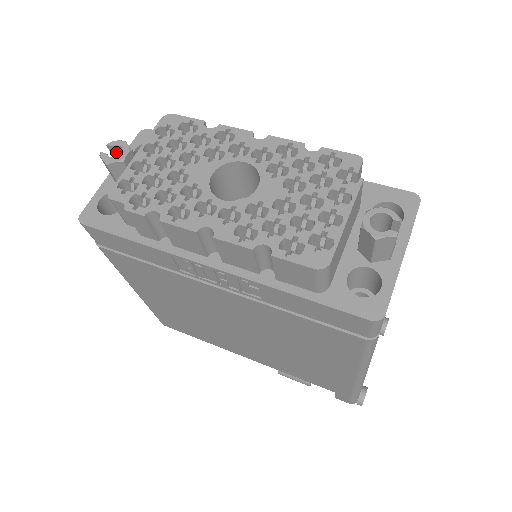
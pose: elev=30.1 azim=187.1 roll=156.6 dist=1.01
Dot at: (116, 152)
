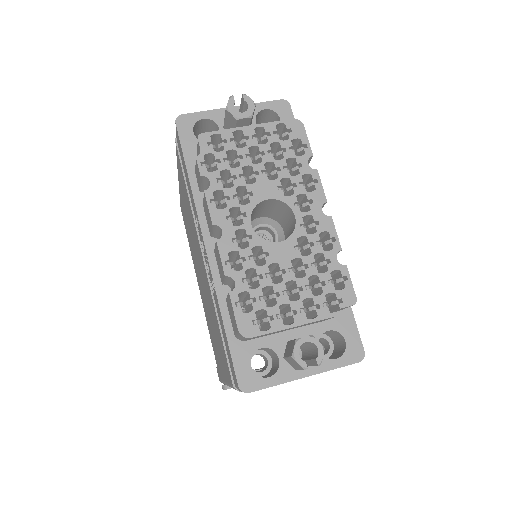
Dot at: (244, 105)
